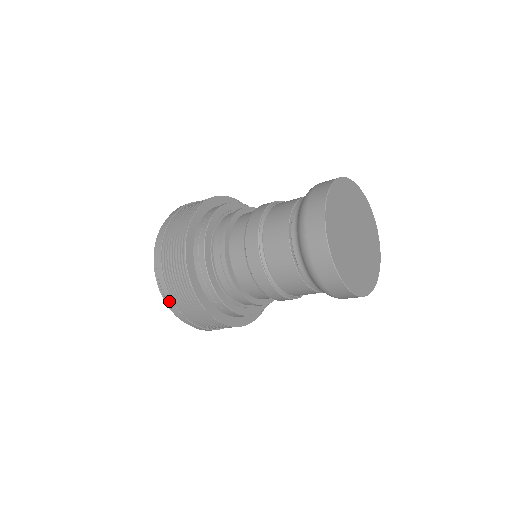
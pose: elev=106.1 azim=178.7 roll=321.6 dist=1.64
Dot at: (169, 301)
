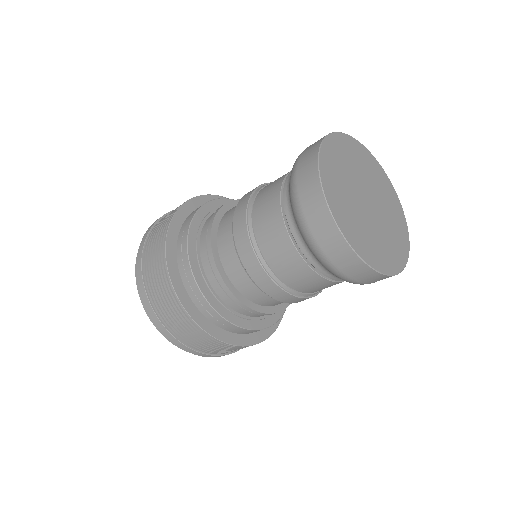
Dot at: (197, 354)
